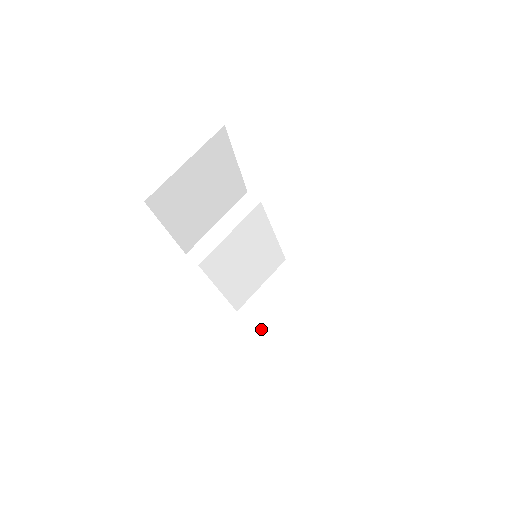
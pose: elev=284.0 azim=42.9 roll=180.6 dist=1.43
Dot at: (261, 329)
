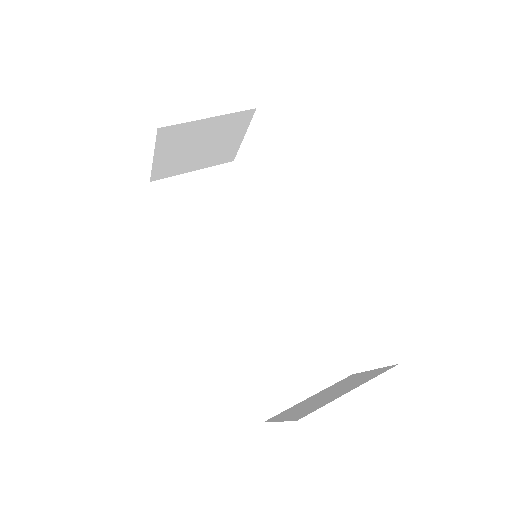
Dot at: (284, 419)
